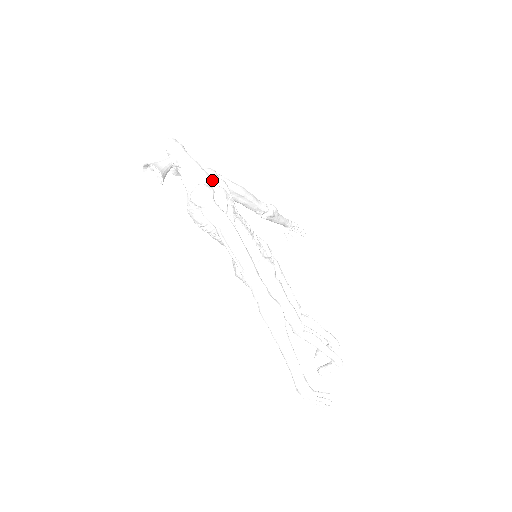
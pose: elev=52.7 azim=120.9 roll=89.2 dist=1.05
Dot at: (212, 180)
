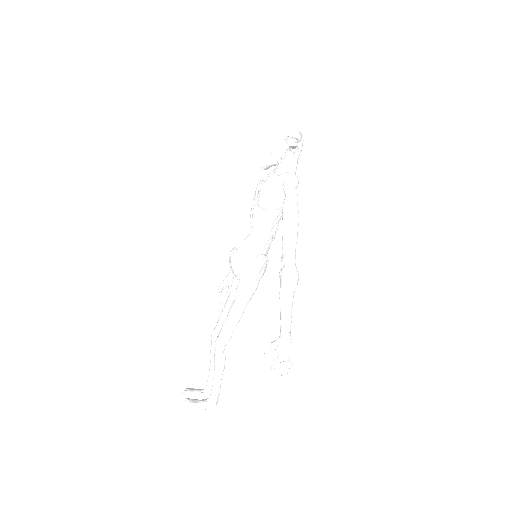
Dot at: occluded
